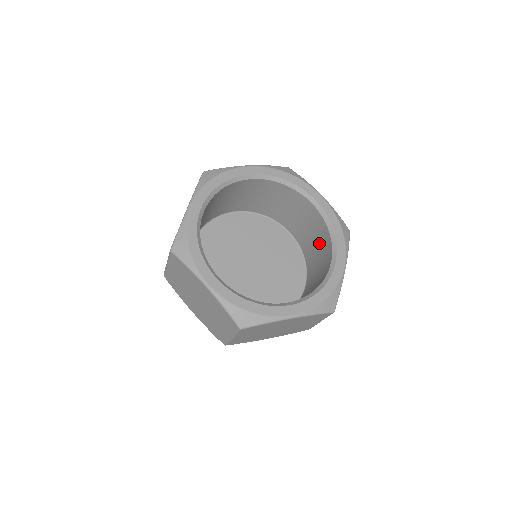
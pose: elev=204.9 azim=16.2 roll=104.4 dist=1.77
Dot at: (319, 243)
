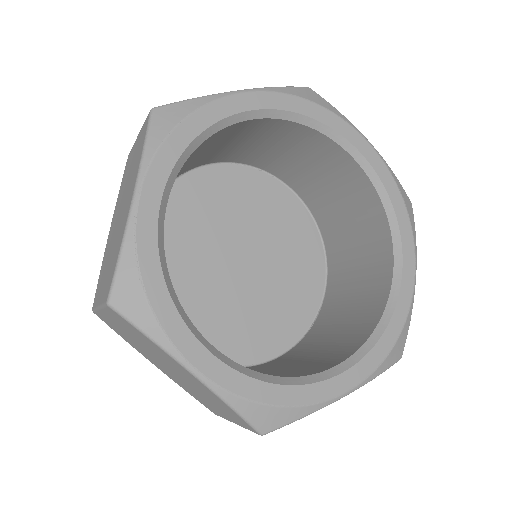
Dot at: (358, 224)
